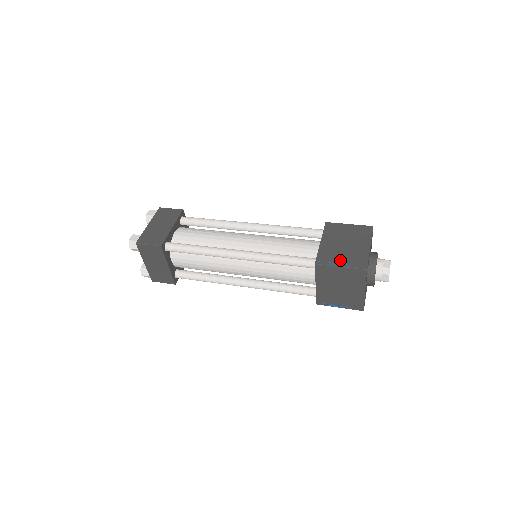
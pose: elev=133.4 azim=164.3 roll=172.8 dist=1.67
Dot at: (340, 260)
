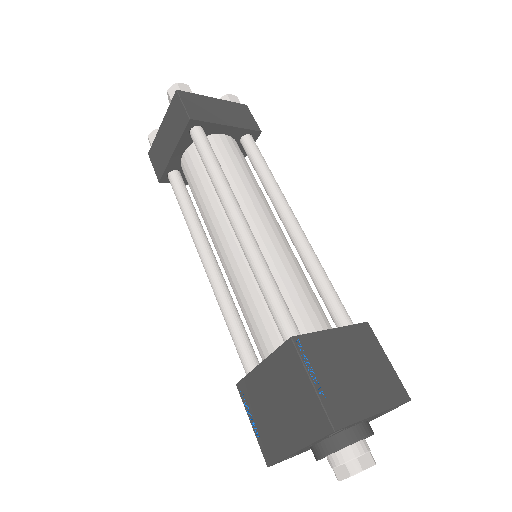
Dot at: (323, 375)
